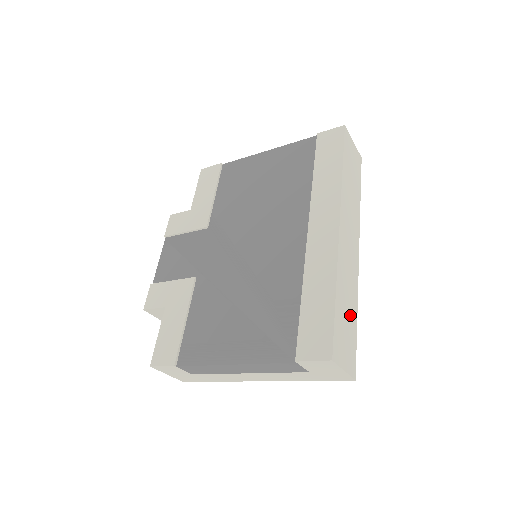
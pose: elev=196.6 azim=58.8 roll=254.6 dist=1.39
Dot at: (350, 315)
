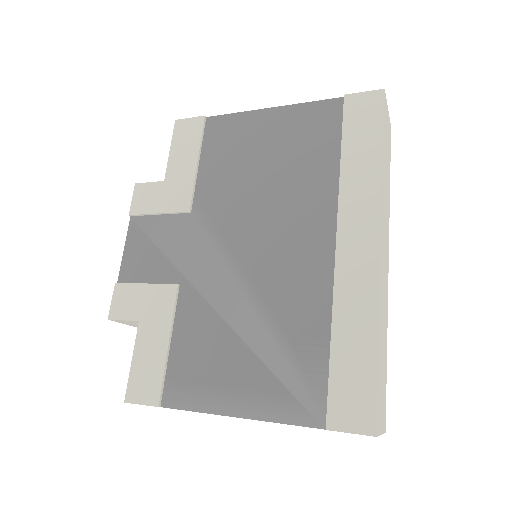
Dot at: (384, 356)
